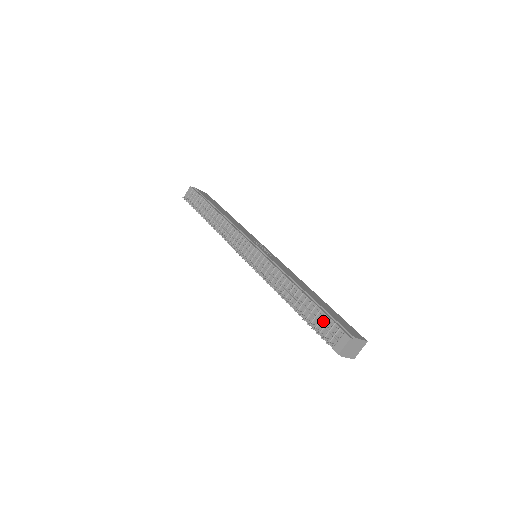
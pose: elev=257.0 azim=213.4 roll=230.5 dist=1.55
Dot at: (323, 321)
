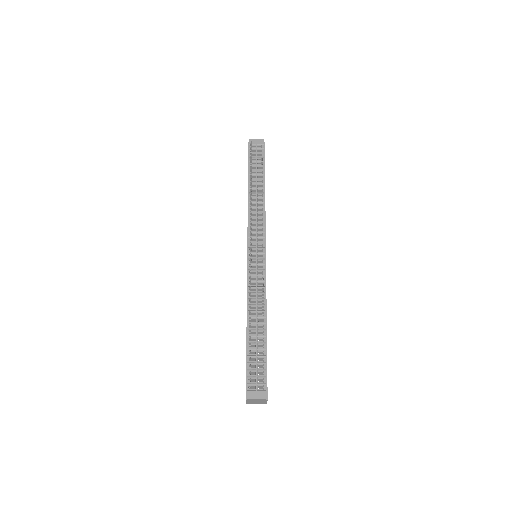
Dot at: (259, 365)
